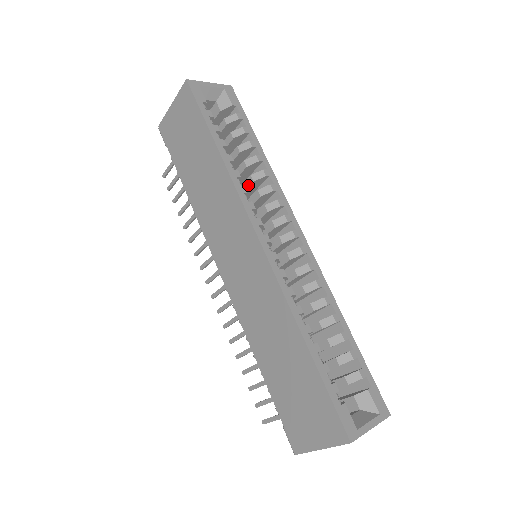
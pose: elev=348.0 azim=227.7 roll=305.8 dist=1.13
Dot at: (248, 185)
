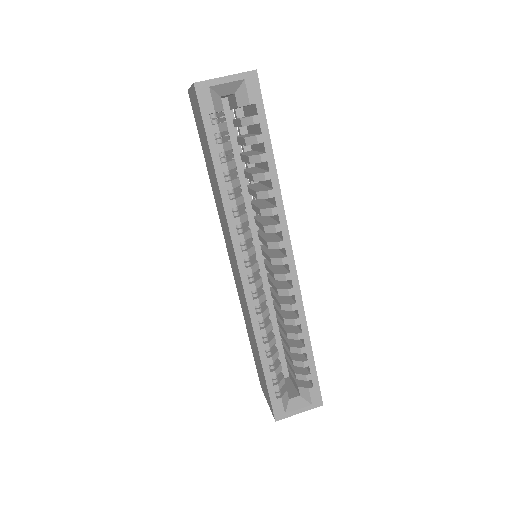
Dot at: (255, 196)
